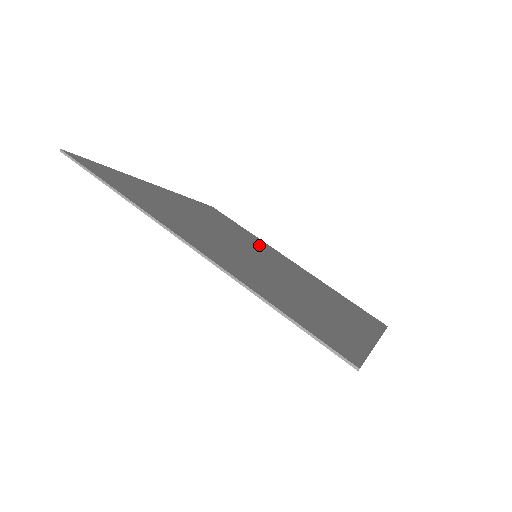
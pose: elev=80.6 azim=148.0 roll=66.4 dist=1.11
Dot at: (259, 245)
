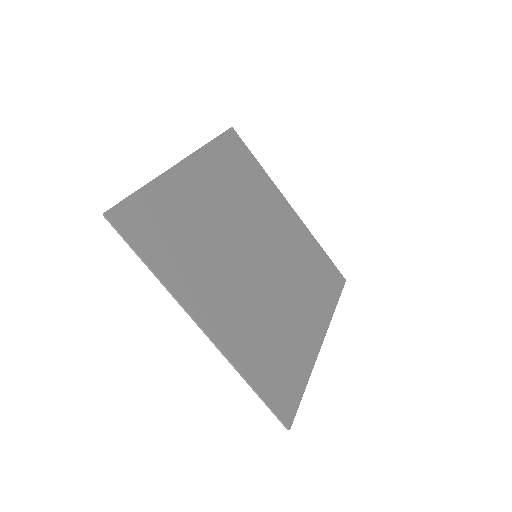
Dot at: (264, 207)
